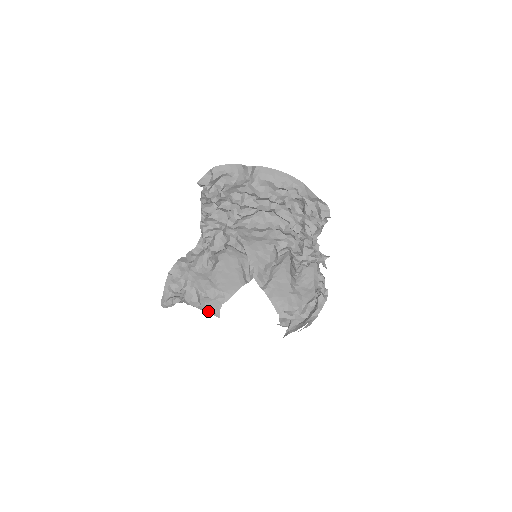
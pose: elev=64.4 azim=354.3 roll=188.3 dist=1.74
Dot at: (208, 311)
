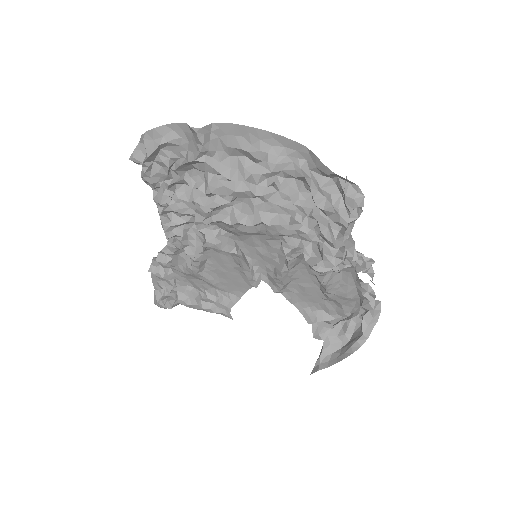
Dot at: occluded
